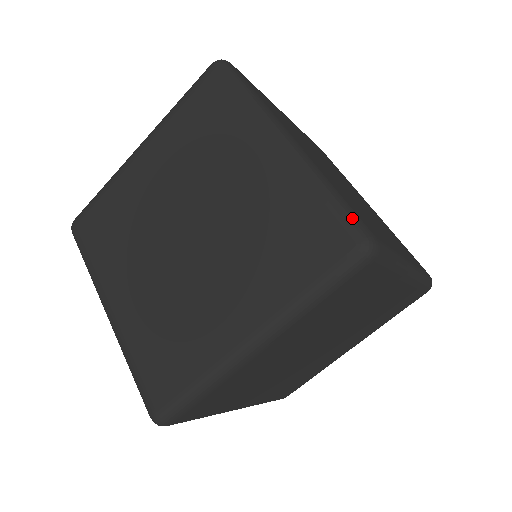
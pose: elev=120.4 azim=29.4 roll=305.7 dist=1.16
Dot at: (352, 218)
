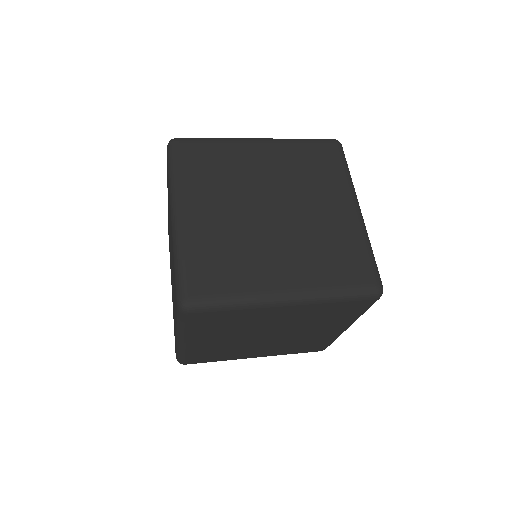
Dot at: occluded
